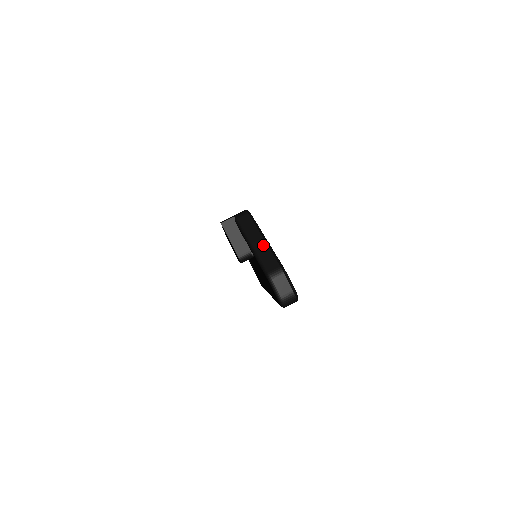
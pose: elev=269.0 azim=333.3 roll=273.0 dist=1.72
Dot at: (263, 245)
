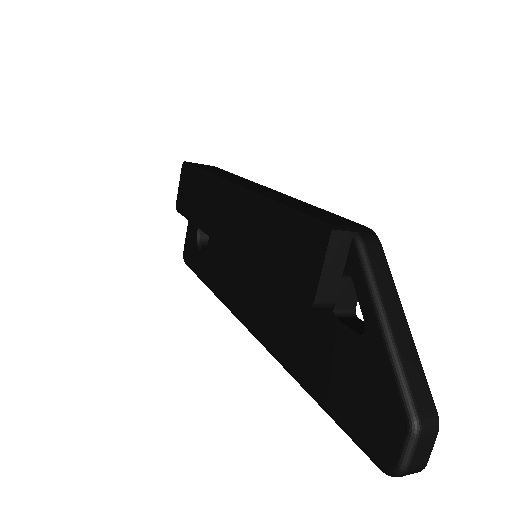
Dot at: (408, 339)
